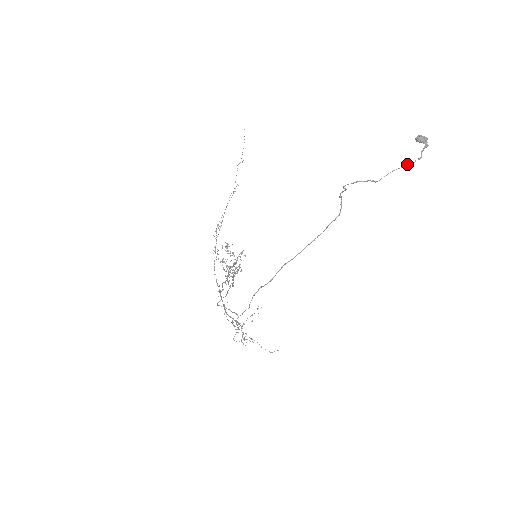
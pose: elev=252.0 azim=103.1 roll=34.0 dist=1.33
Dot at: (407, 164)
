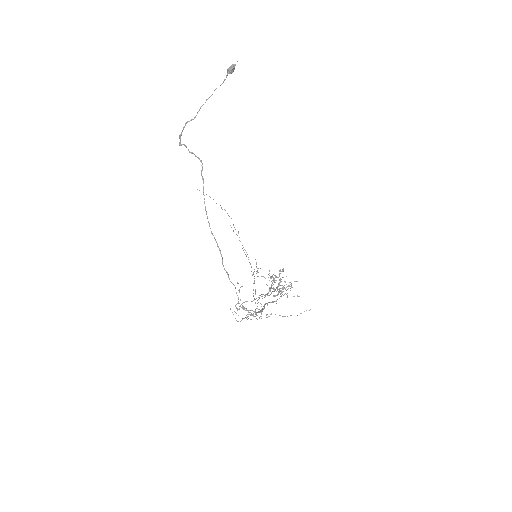
Dot at: (214, 90)
